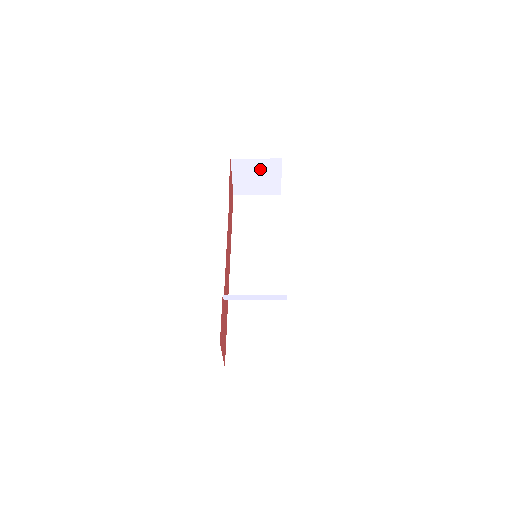
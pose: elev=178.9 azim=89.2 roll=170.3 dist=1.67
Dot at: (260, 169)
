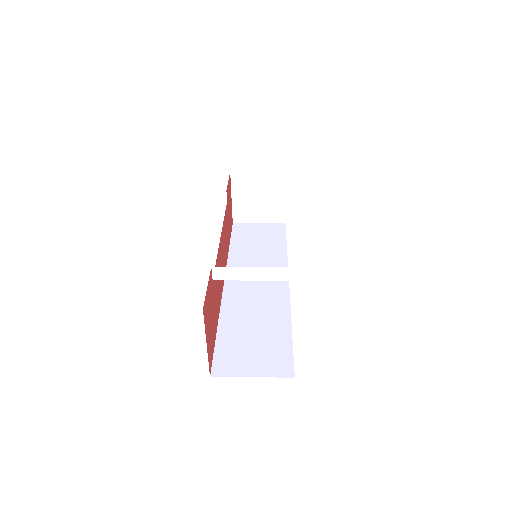
Dot at: (262, 186)
